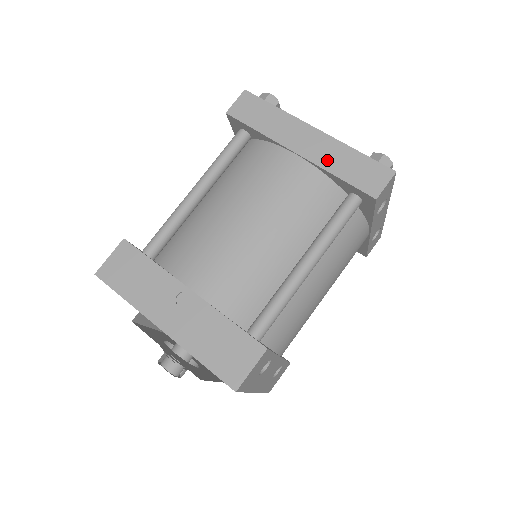
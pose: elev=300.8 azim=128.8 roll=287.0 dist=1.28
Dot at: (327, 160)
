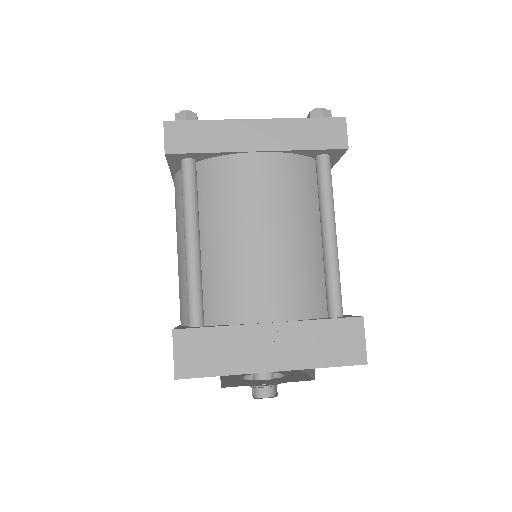
Dot at: (288, 141)
